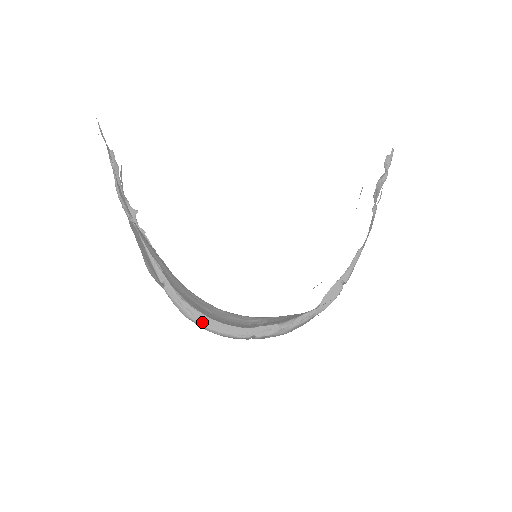
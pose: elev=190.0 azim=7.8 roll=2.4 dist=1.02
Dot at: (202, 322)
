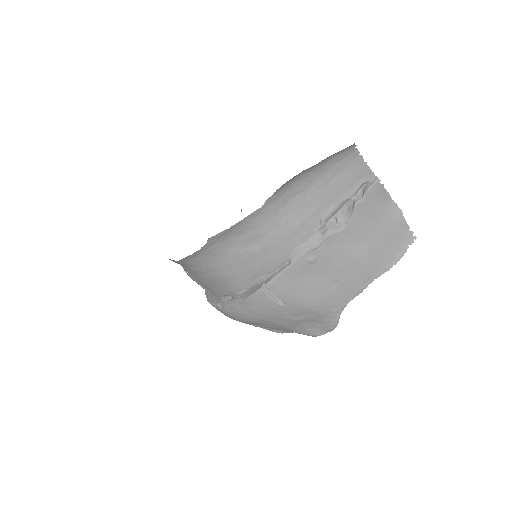
Dot at: occluded
